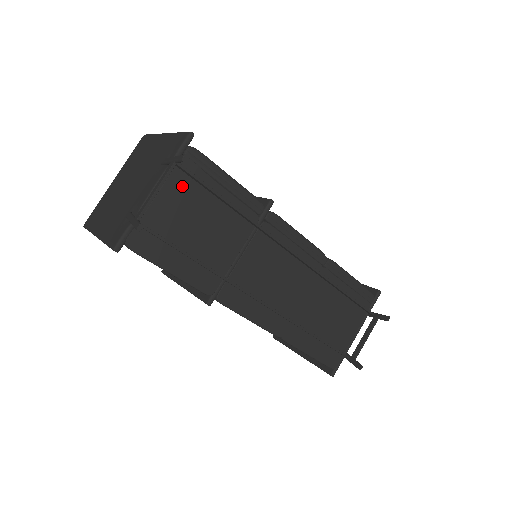
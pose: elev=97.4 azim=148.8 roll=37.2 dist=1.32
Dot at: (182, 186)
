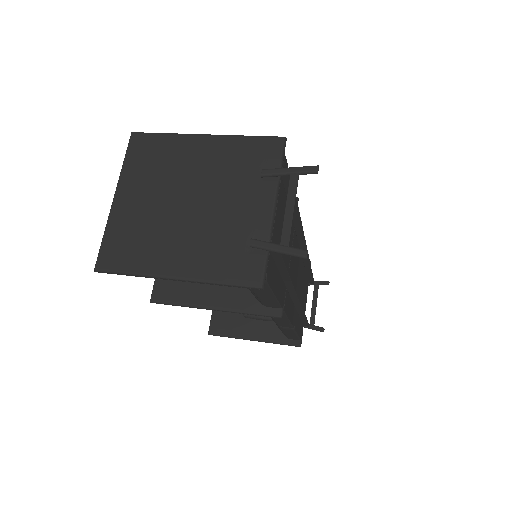
Dot at: (281, 198)
